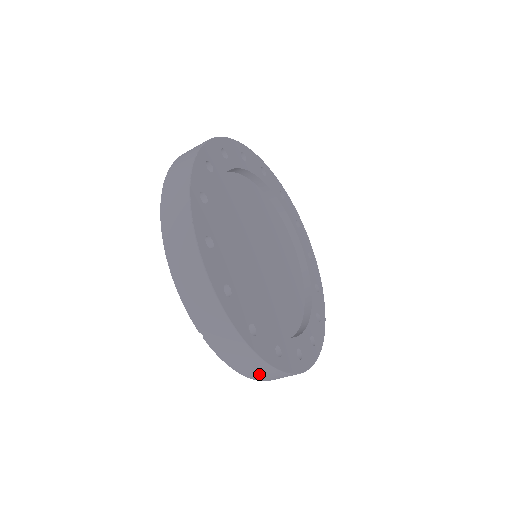
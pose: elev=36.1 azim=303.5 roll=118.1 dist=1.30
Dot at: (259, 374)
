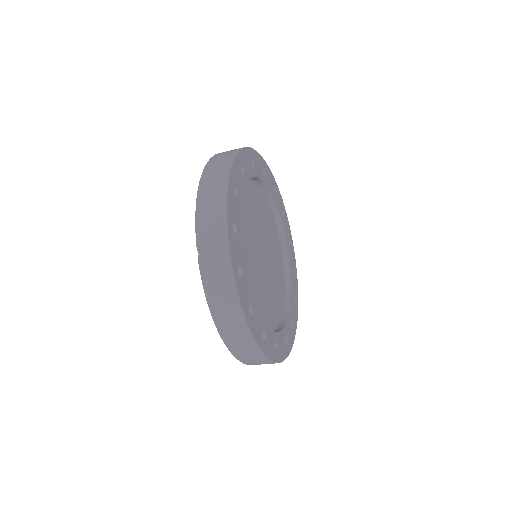
Dot at: (227, 321)
